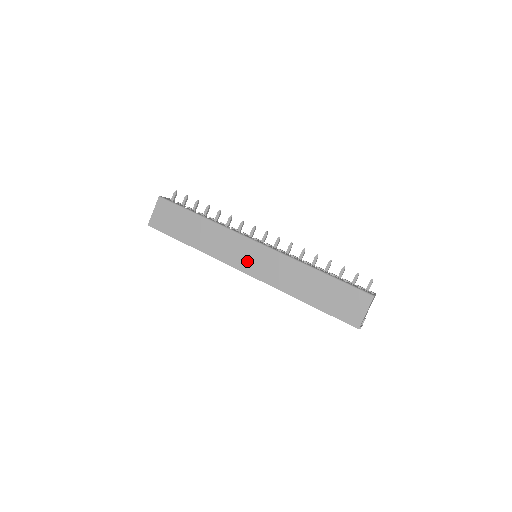
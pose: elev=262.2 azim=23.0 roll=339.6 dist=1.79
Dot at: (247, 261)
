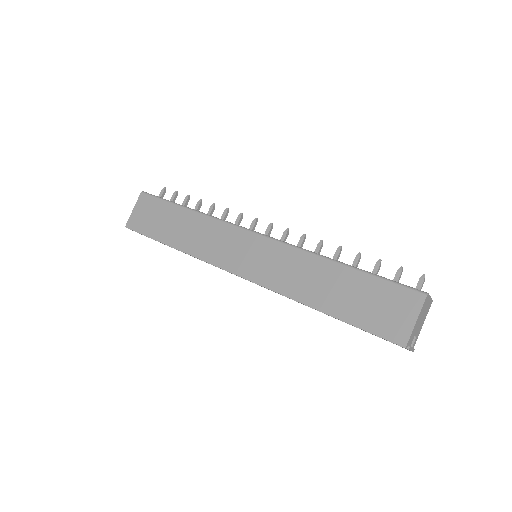
Dot at: (241, 259)
